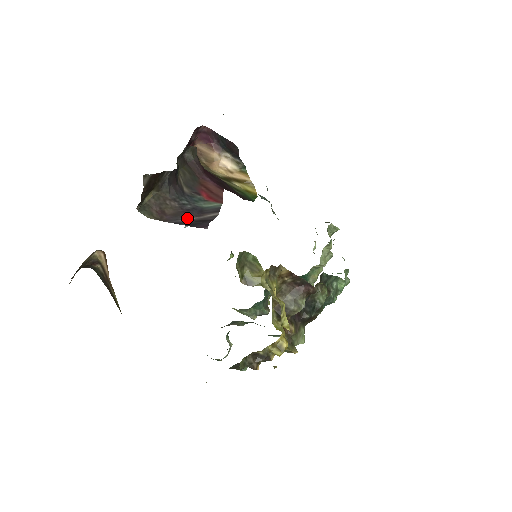
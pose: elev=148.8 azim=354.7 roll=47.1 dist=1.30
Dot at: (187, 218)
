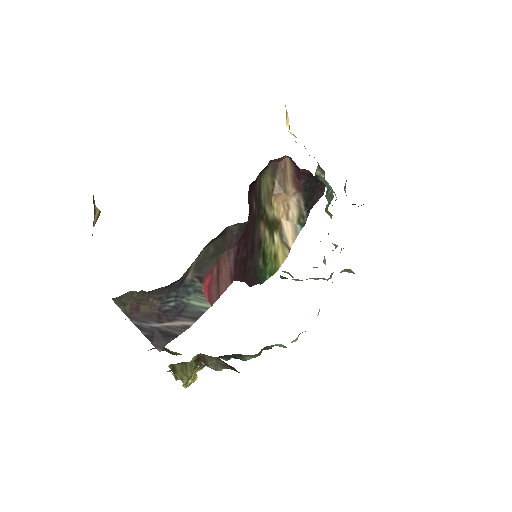
Dot at: (155, 324)
